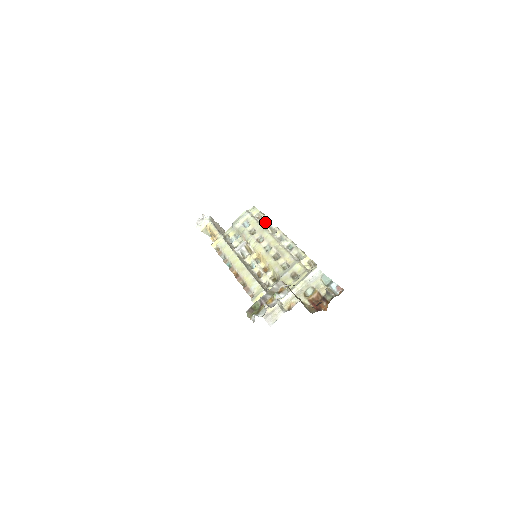
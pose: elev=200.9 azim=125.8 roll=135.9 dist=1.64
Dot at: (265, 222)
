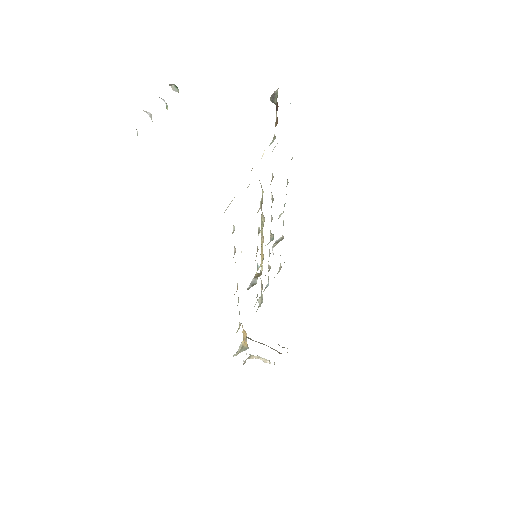
Dot at: occluded
